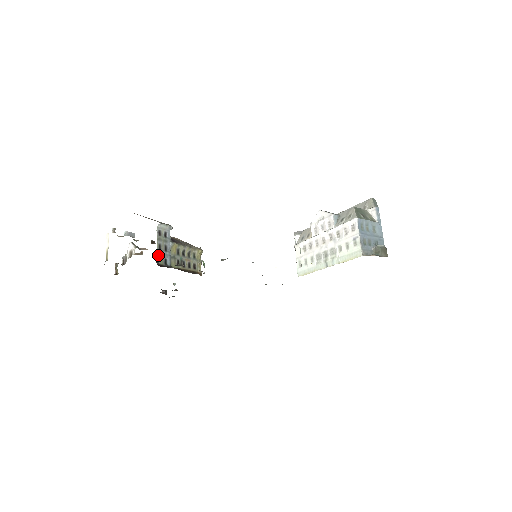
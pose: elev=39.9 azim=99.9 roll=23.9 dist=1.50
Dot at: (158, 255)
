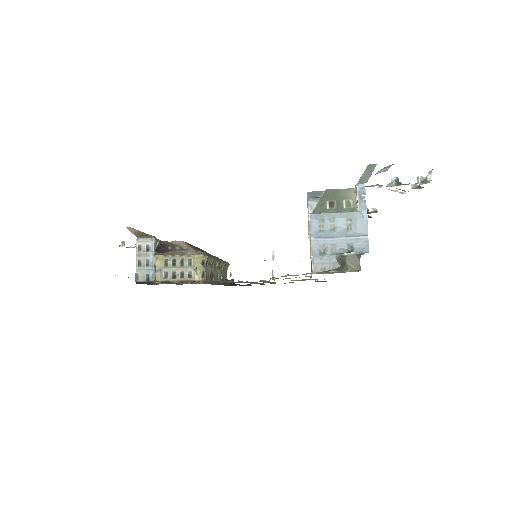
Dot at: (137, 272)
